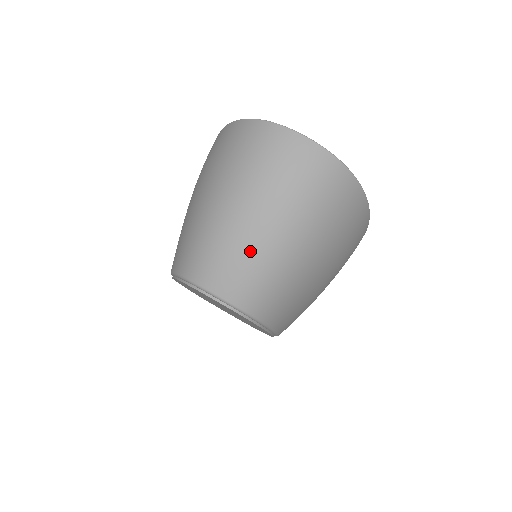
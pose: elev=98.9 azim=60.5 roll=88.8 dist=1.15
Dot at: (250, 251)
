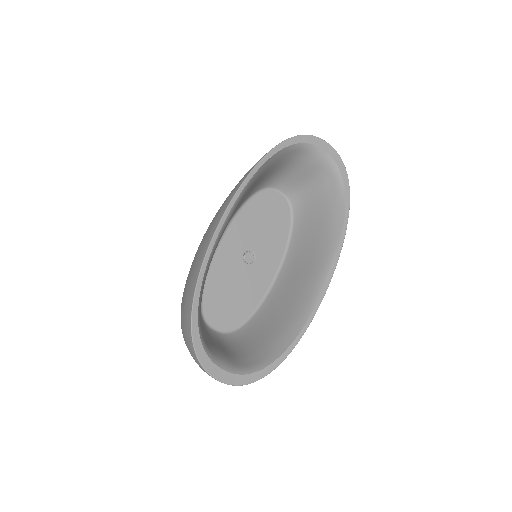
Dot at: occluded
